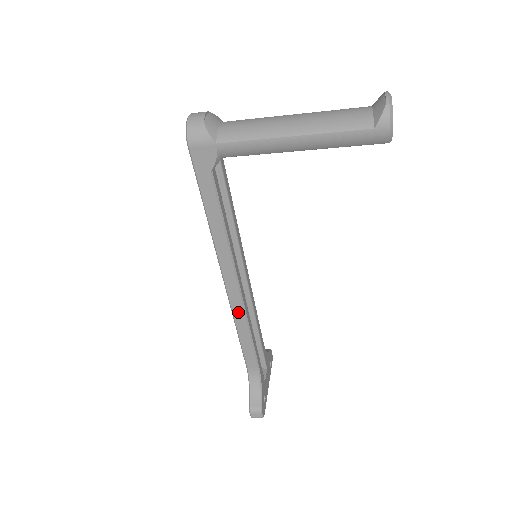
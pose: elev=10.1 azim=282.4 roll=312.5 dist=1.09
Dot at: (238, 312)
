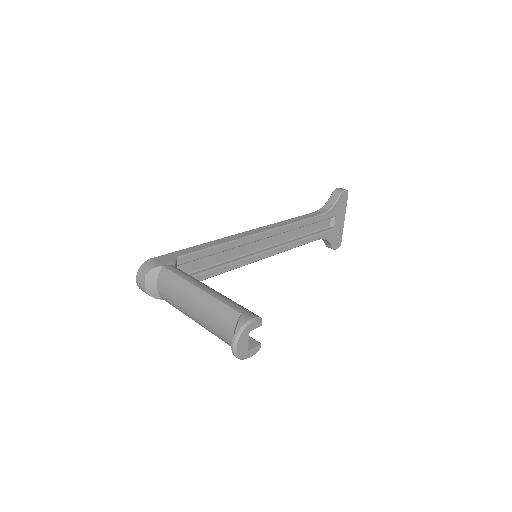
Dot at: occluded
